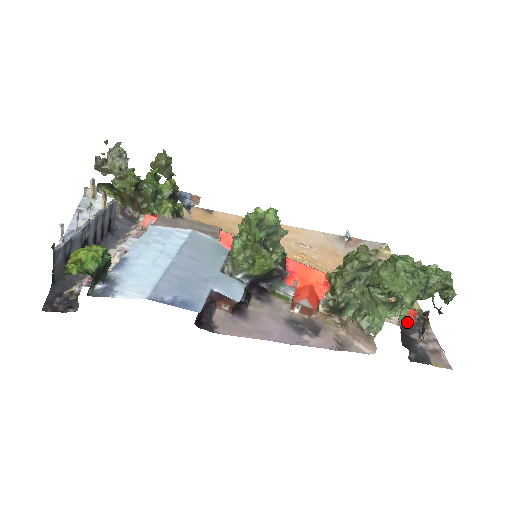
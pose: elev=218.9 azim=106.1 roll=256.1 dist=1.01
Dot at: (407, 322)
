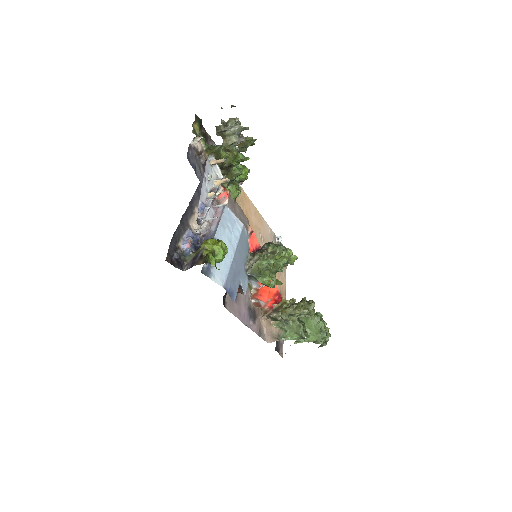
Dot at: occluded
